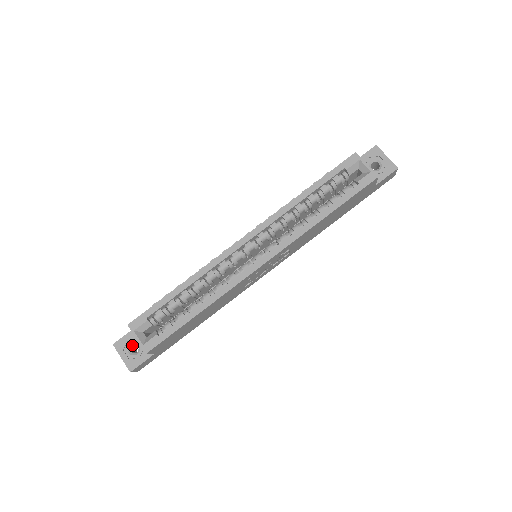
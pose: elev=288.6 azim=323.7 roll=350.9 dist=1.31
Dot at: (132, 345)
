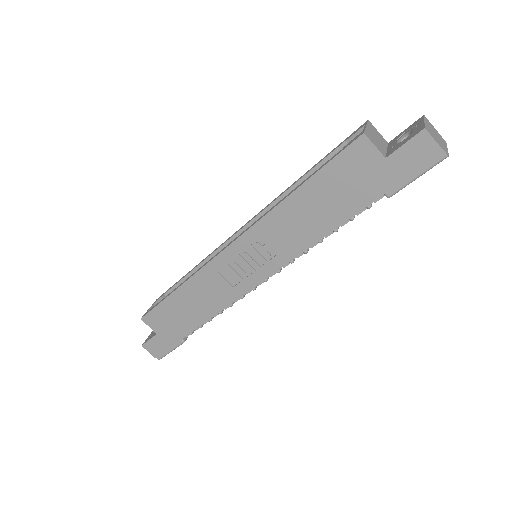
Dot at: occluded
